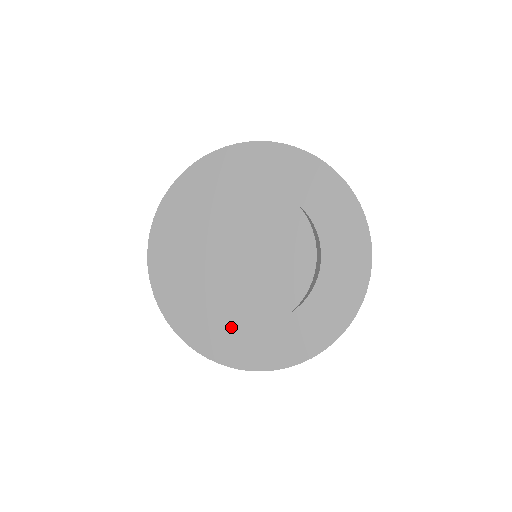
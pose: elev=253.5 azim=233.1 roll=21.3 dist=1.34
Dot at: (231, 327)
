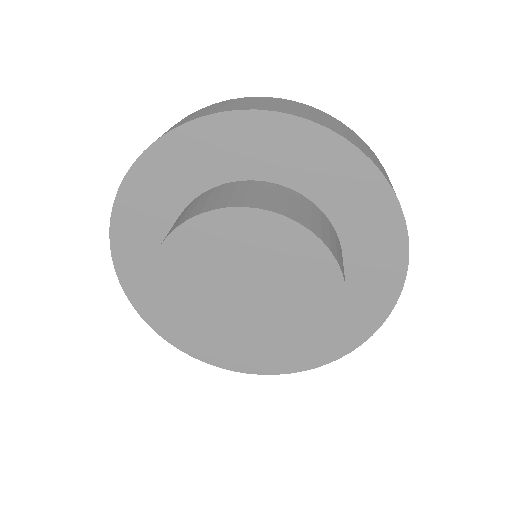
Dot at: (203, 358)
